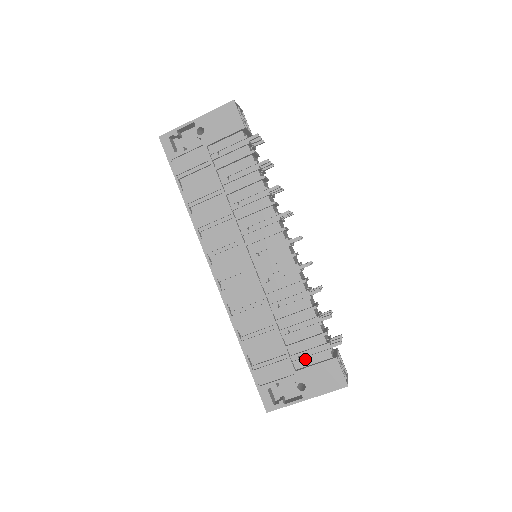
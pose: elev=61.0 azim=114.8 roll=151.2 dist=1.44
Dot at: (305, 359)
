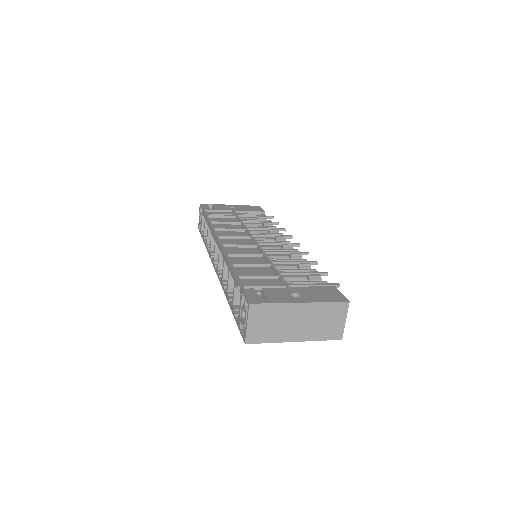
Dot at: occluded
